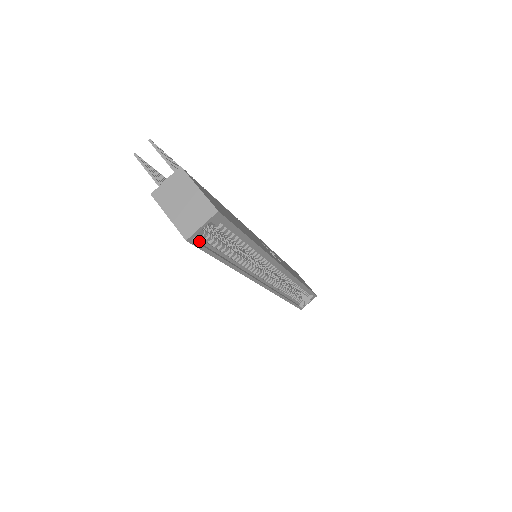
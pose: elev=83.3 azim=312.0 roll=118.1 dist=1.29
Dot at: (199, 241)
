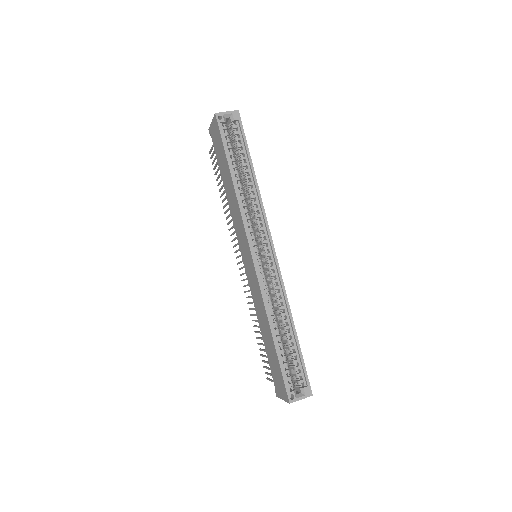
Dot at: (221, 129)
